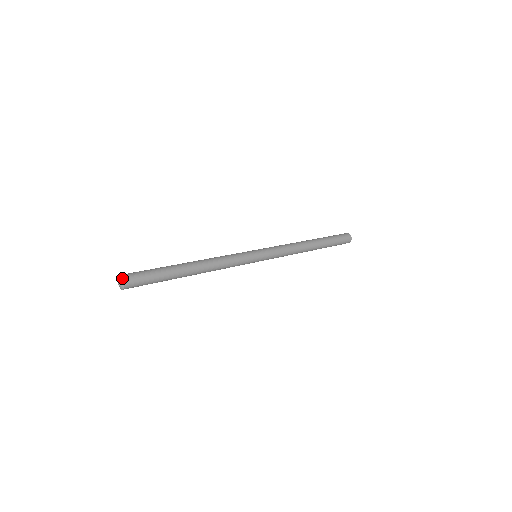
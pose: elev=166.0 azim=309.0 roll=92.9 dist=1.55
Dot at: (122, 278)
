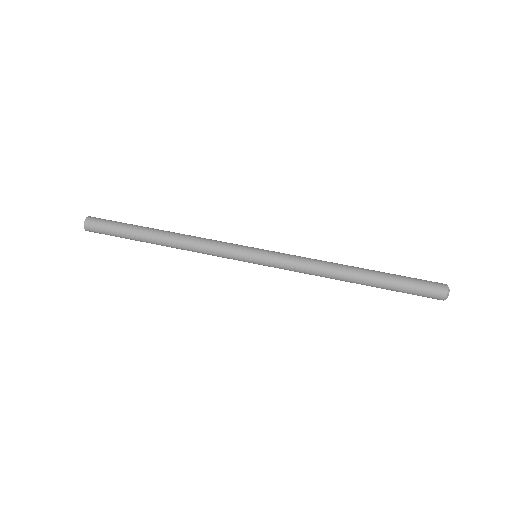
Dot at: (86, 218)
